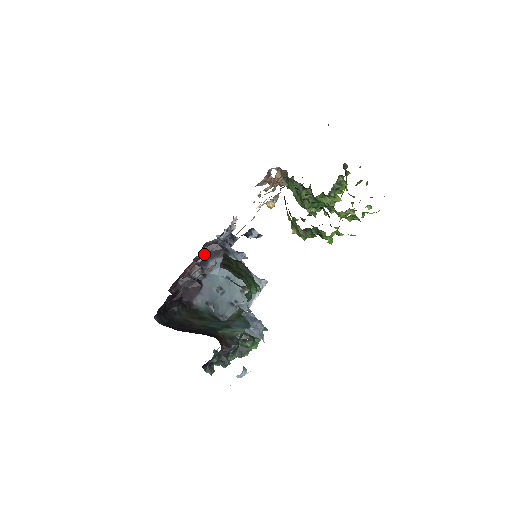
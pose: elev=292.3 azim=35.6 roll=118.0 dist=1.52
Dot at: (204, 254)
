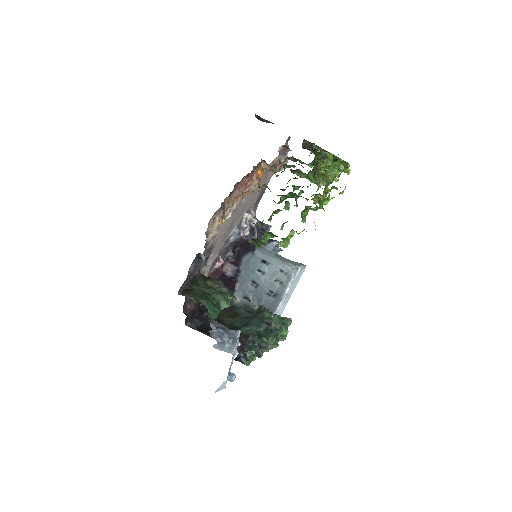
Dot at: (239, 251)
